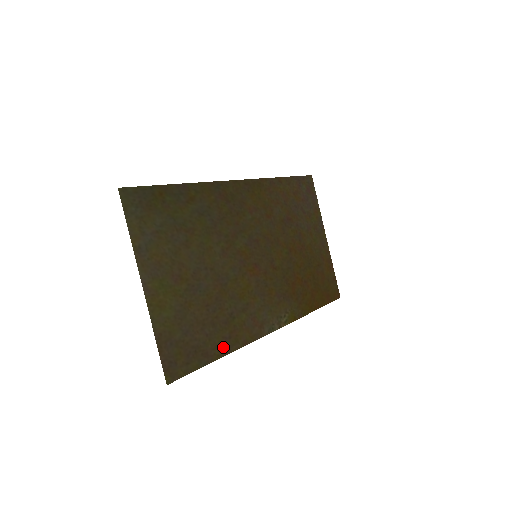
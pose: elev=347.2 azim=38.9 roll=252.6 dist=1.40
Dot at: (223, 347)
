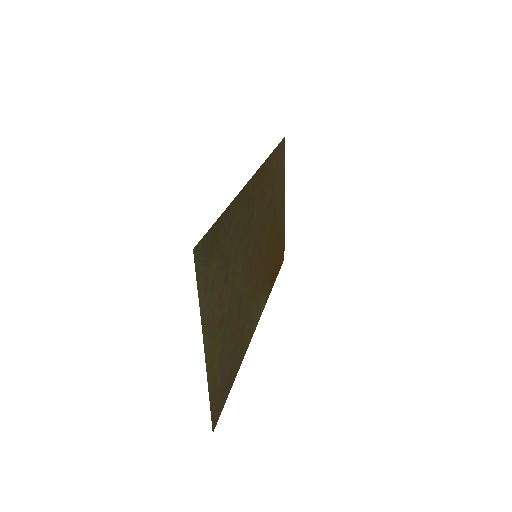
Dot at: (237, 365)
